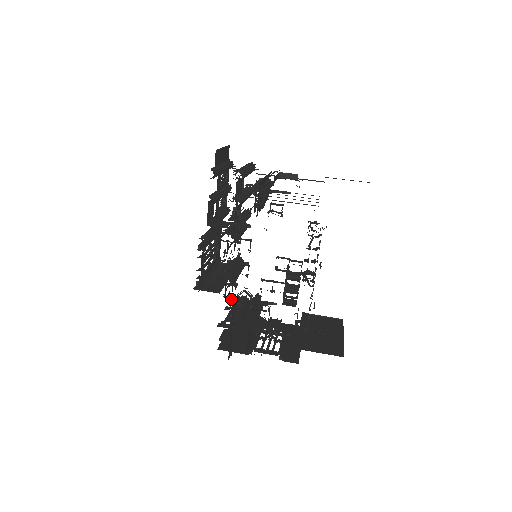
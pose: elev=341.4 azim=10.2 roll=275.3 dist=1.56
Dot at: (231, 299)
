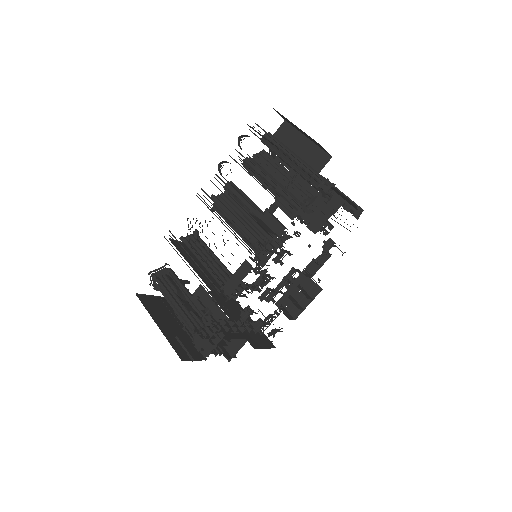
Dot at: (216, 303)
